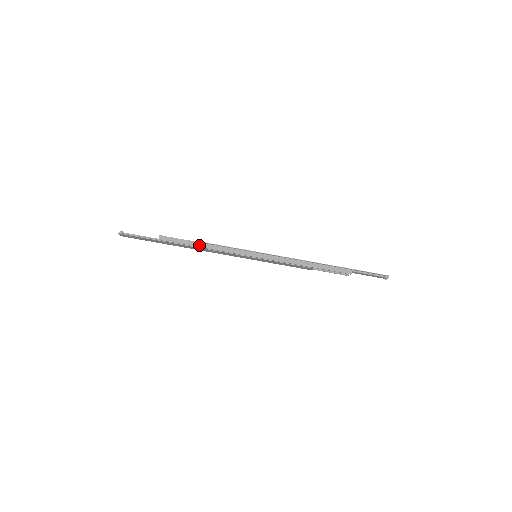
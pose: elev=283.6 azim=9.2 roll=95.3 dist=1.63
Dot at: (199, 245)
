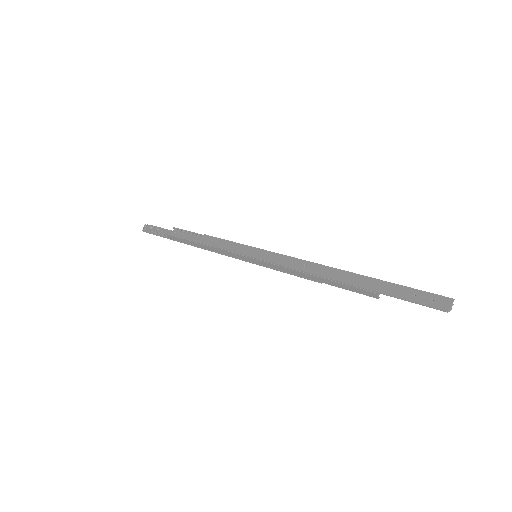
Dot at: (198, 245)
